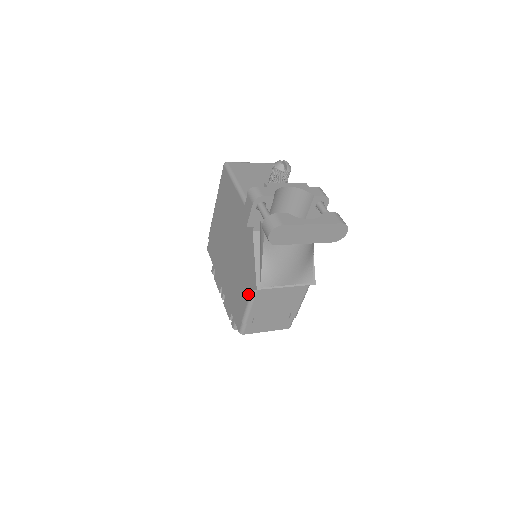
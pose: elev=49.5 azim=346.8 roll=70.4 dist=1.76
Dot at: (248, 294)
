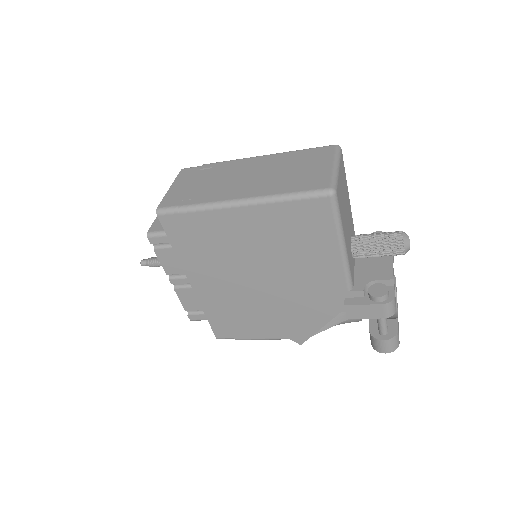
Dot at: (276, 337)
